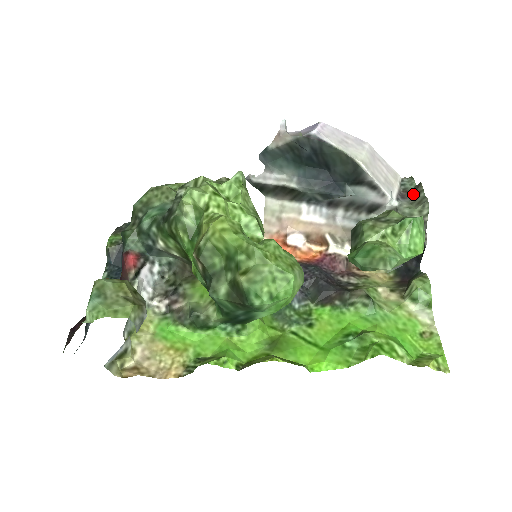
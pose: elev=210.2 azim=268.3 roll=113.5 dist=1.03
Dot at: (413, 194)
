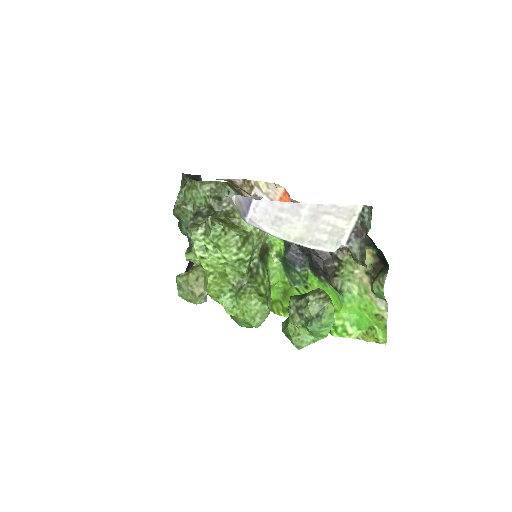
Dot at: (365, 237)
